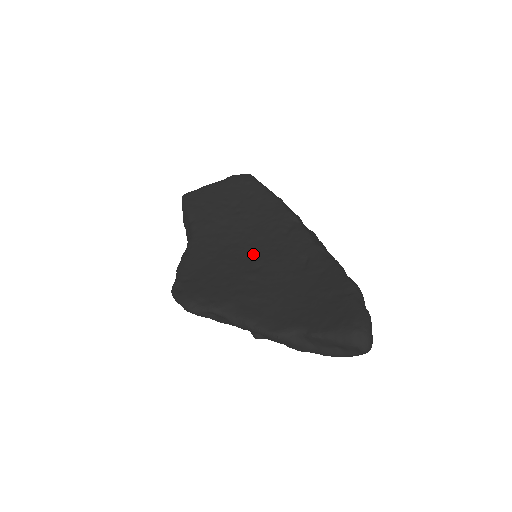
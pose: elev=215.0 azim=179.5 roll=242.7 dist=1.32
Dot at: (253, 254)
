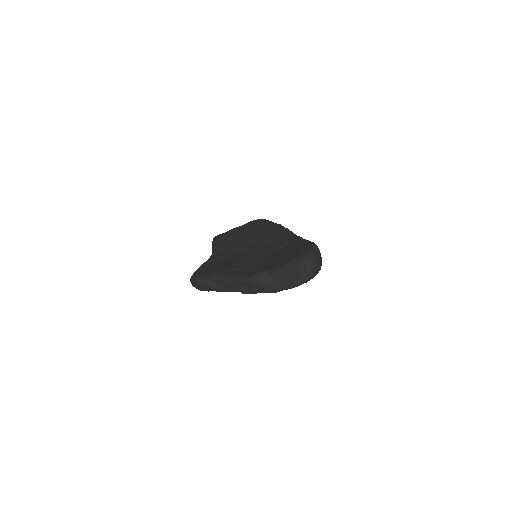
Dot at: (252, 252)
